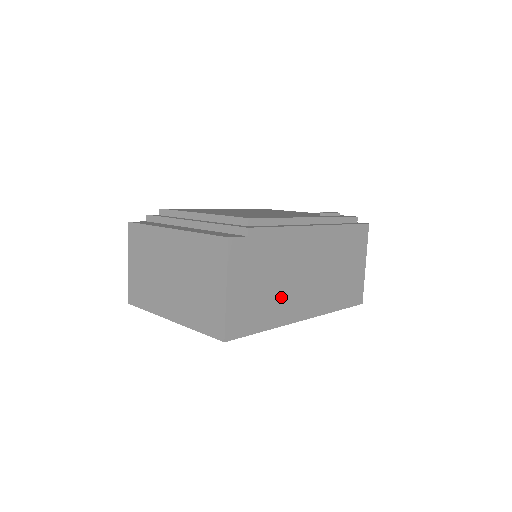
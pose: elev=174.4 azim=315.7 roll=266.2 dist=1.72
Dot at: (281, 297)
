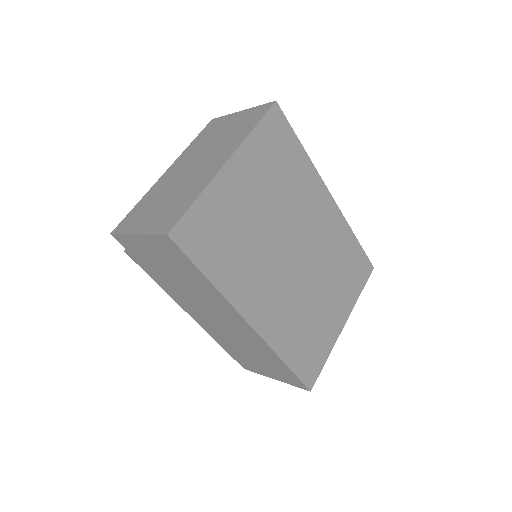
Dot at: occluded
